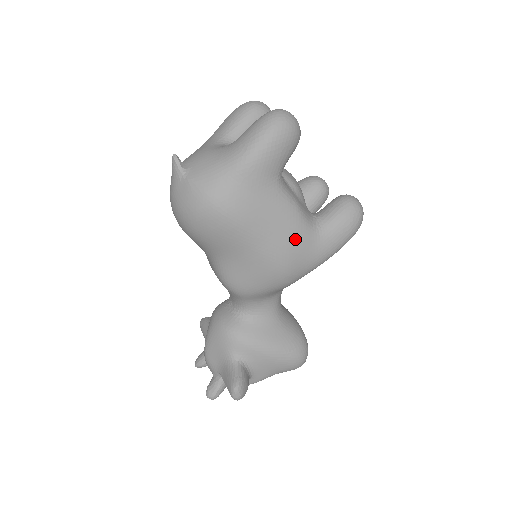
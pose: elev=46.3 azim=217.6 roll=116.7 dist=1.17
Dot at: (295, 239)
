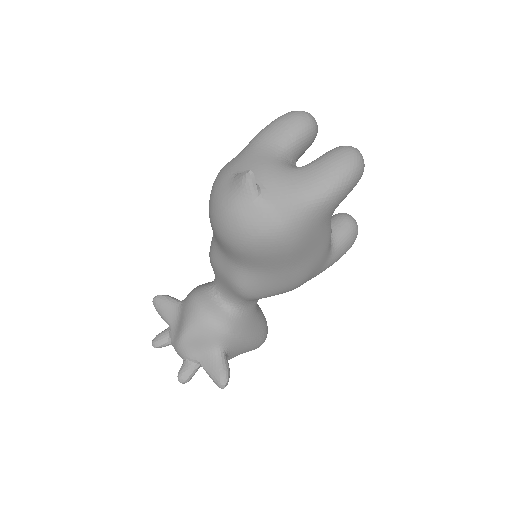
Dot at: (320, 260)
